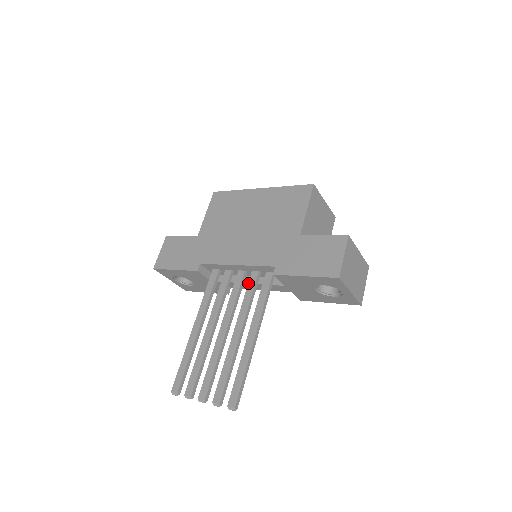
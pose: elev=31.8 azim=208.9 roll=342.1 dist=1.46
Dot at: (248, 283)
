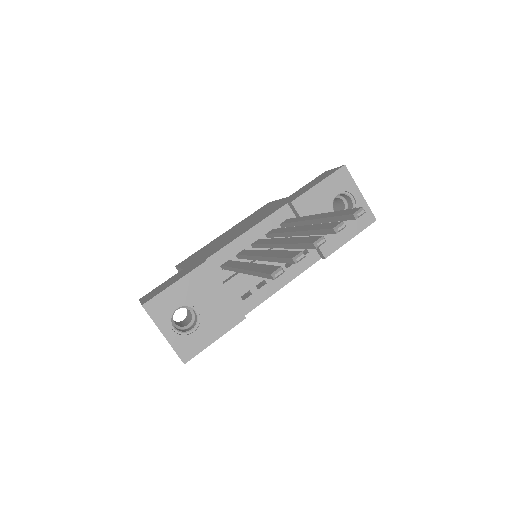
Dot at: (271, 233)
